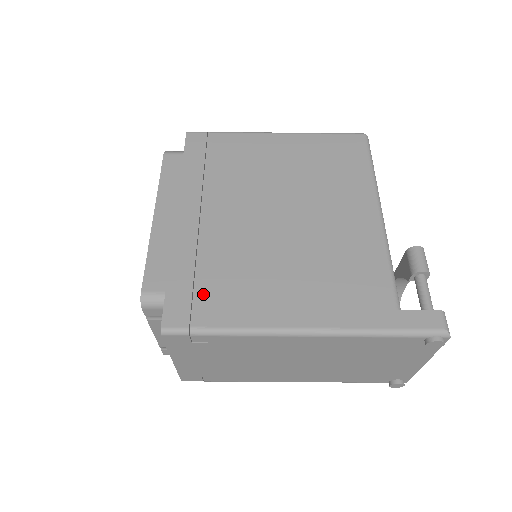
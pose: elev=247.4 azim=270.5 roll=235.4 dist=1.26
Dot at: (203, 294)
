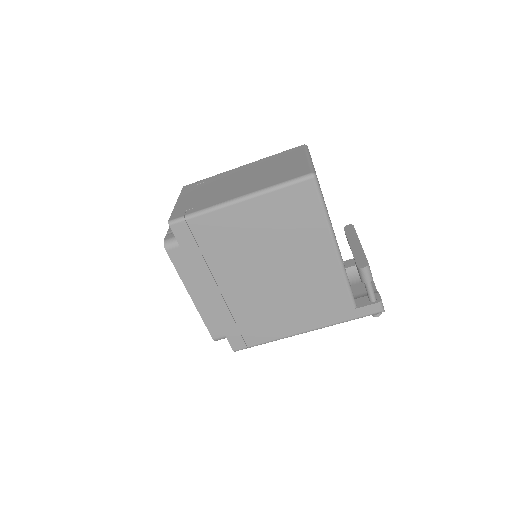
Dot at: (246, 331)
